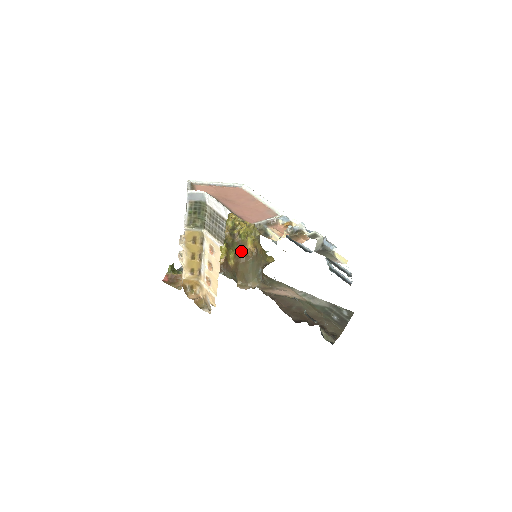
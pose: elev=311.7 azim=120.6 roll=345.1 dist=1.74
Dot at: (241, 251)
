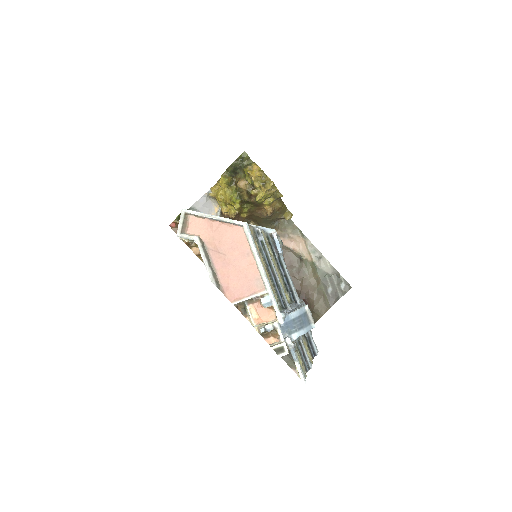
Dot at: (256, 207)
